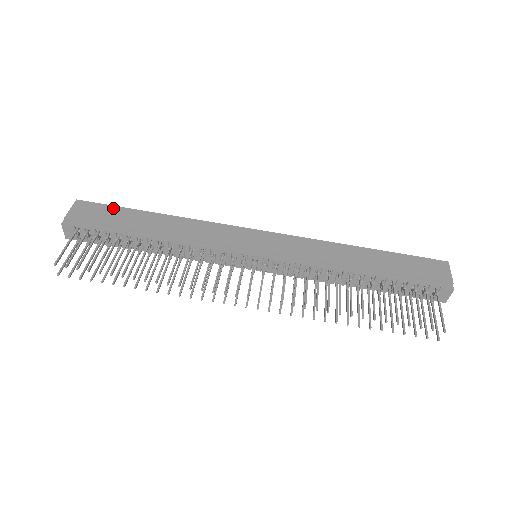
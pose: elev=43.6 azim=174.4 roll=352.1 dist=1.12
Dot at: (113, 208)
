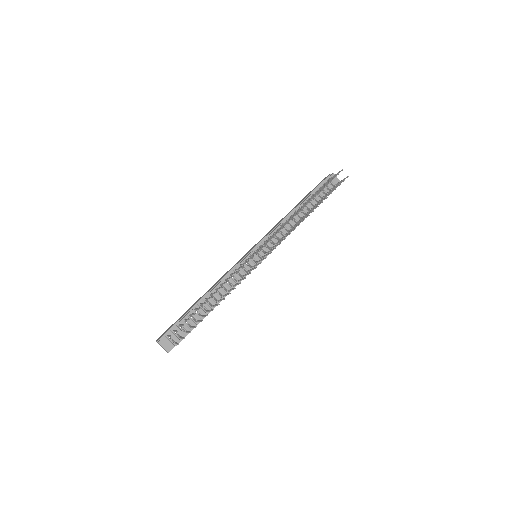
Dot at: occluded
